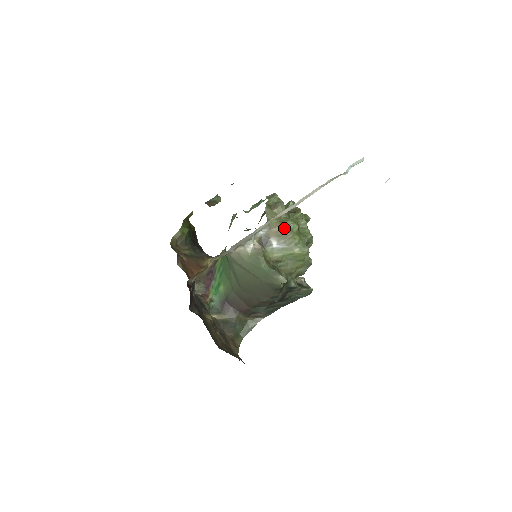
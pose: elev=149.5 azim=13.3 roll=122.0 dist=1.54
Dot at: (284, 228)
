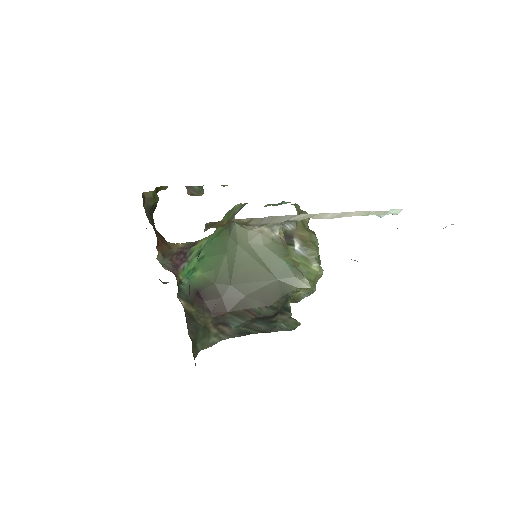
Dot at: (309, 236)
